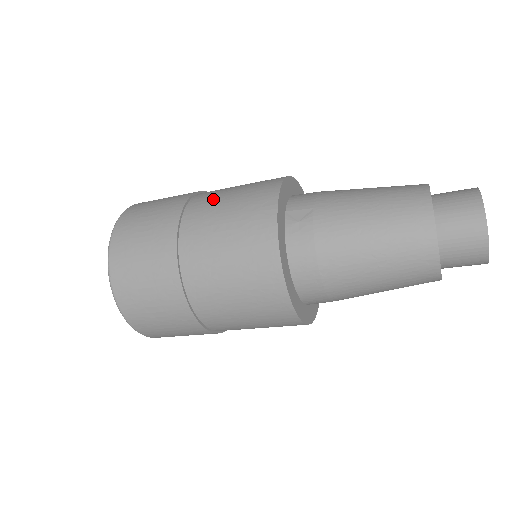
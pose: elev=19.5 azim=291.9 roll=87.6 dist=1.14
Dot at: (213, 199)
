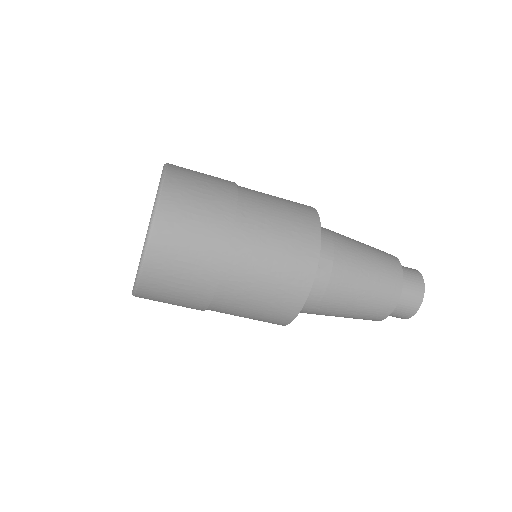
Dot at: (262, 222)
